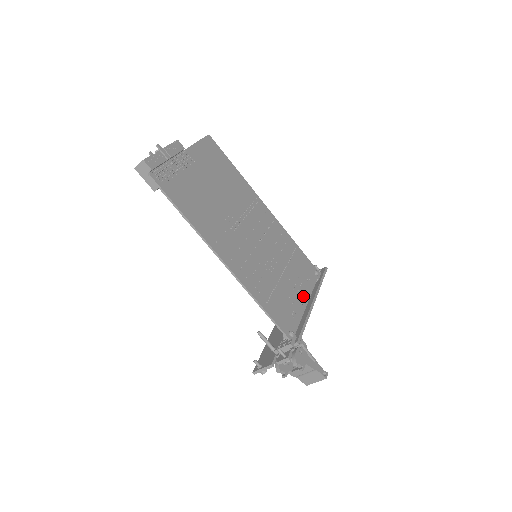
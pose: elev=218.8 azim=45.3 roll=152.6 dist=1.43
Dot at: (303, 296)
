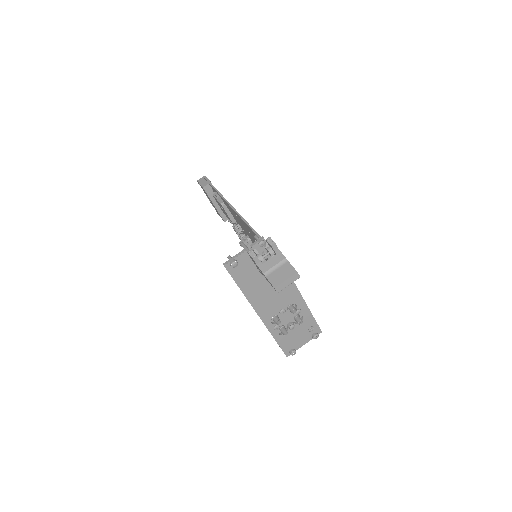
Dot at: occluded
